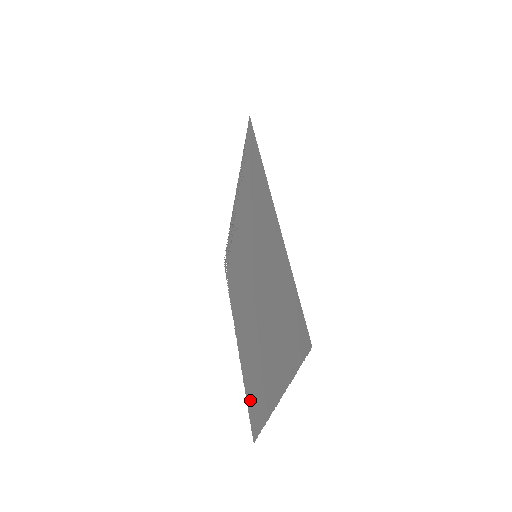
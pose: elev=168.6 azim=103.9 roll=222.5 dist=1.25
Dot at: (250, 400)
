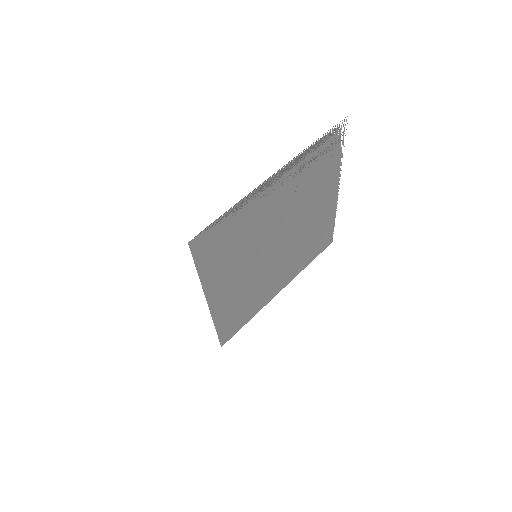
Dot at: (325, 235)
